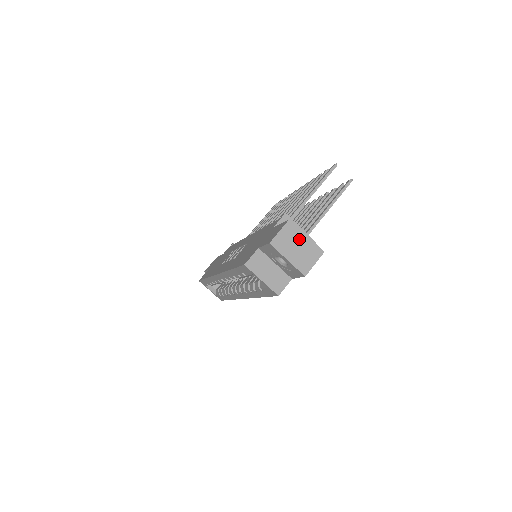
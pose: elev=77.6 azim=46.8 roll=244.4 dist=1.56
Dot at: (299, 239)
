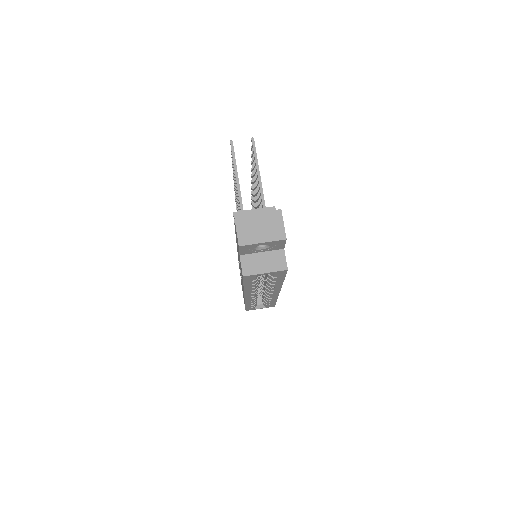
Dot at: (255, 221)
